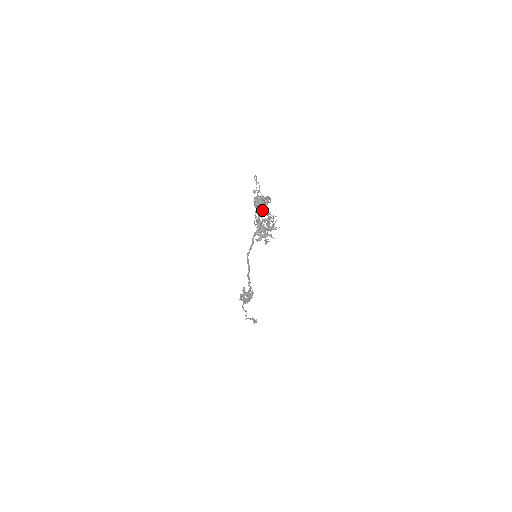
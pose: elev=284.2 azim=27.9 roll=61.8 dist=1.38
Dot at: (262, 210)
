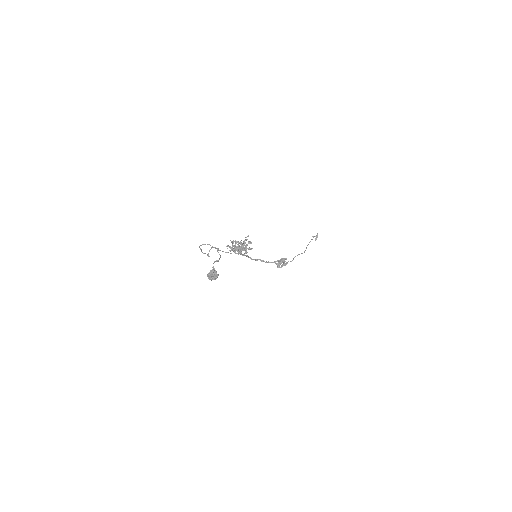
Dot at: occluded
